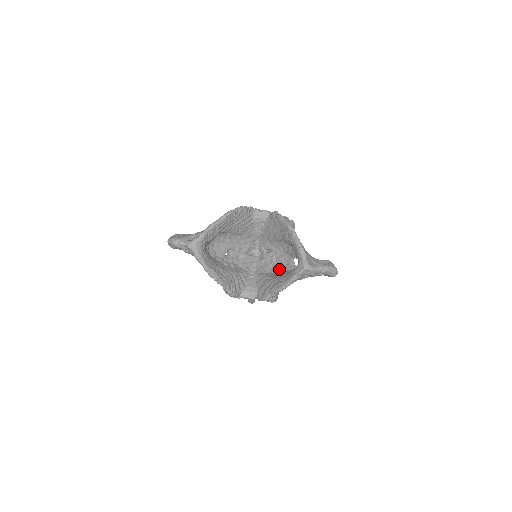
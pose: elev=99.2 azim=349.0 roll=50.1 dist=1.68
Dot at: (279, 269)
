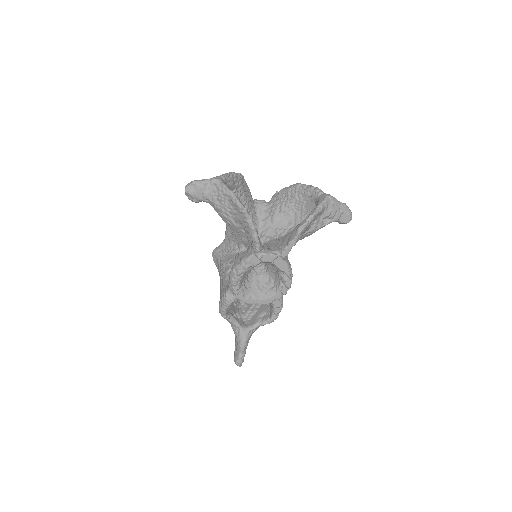
Dot at: occluded
